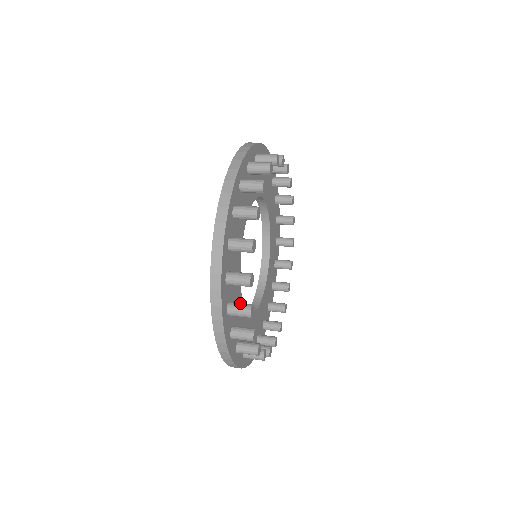
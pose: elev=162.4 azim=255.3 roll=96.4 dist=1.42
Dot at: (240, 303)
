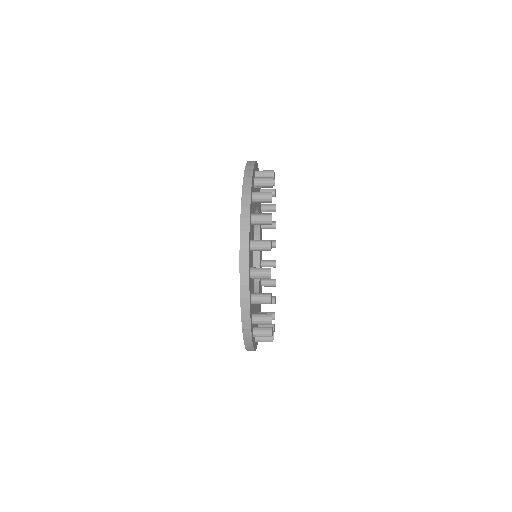
Dot at: (261, 240)
